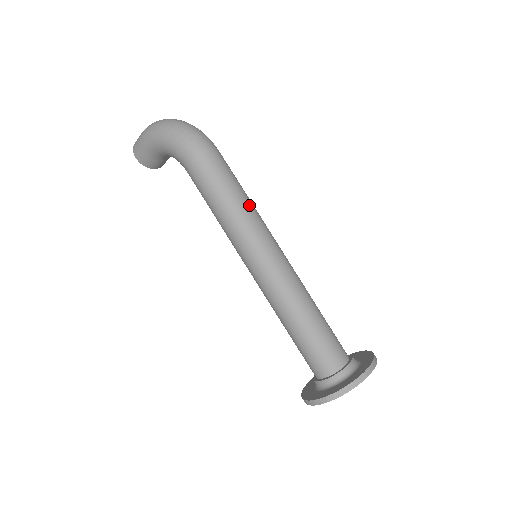
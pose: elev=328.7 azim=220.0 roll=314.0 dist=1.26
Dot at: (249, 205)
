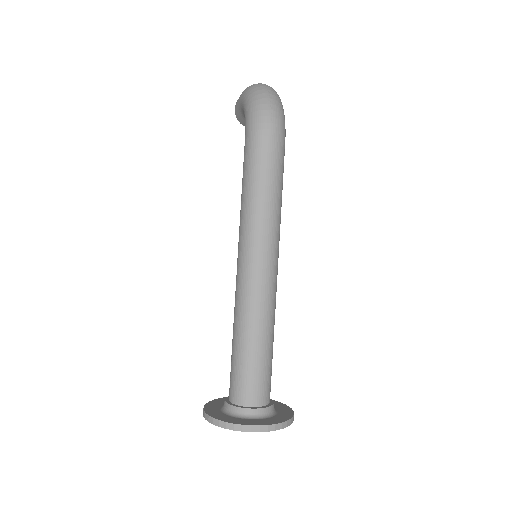
Dot at: (270, 206)
